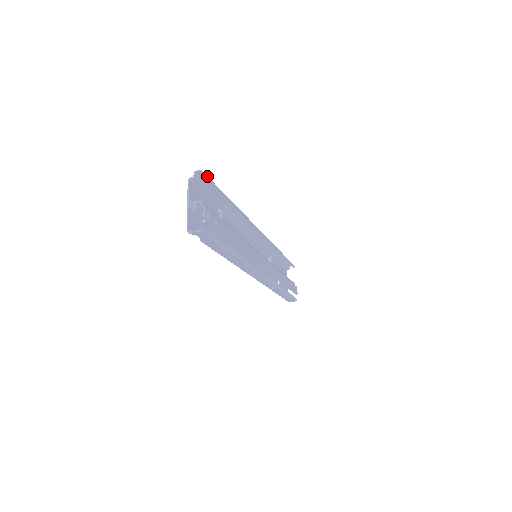
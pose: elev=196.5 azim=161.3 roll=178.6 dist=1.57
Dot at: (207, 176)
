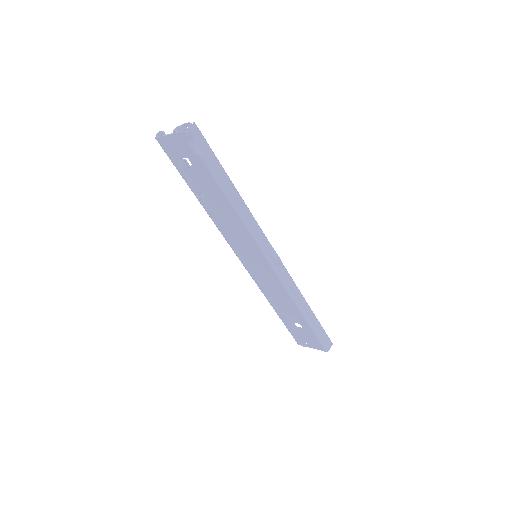
Dot at: occluded
